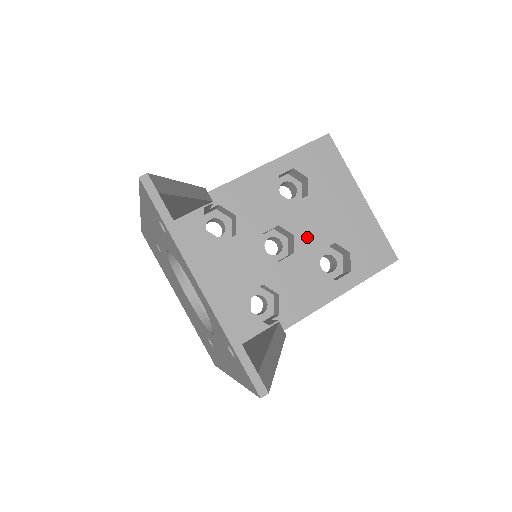
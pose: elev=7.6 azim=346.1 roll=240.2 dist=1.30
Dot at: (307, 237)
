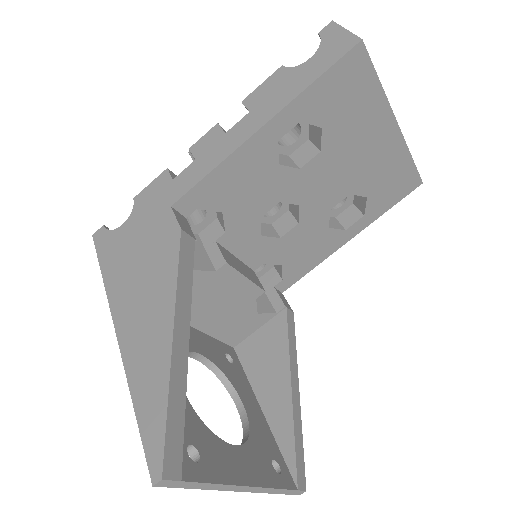
Dot at: (316, 201)
